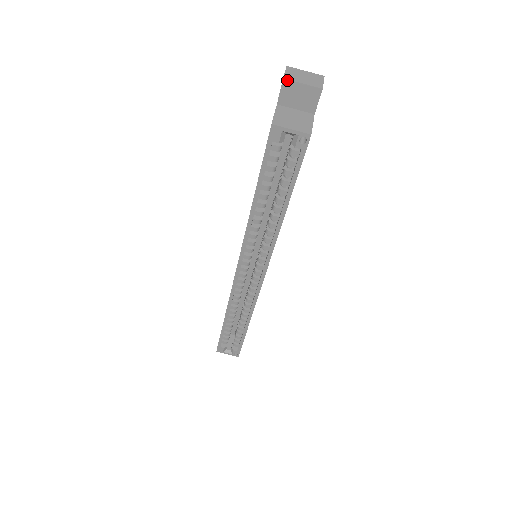
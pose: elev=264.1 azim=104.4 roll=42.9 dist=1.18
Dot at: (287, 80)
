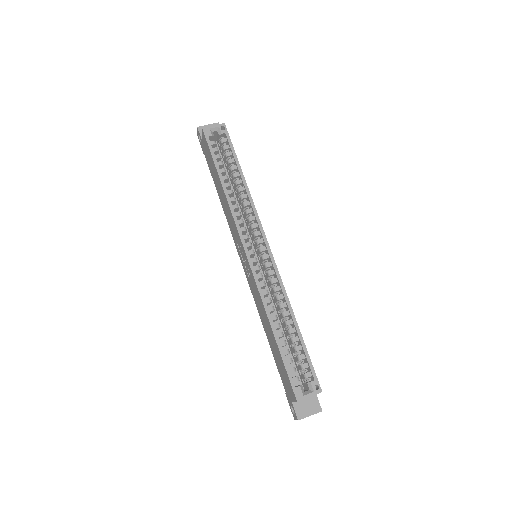
Dot at: (200, 127)
